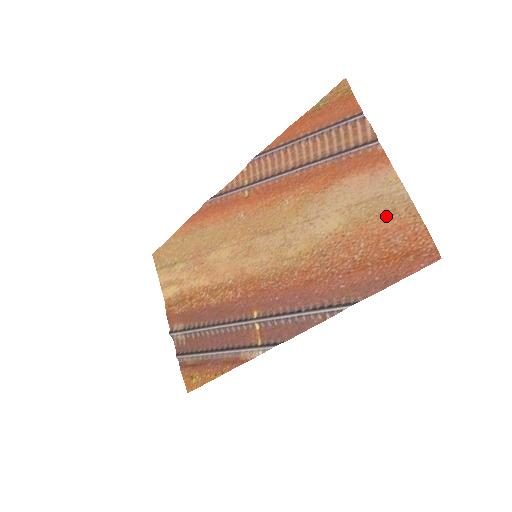
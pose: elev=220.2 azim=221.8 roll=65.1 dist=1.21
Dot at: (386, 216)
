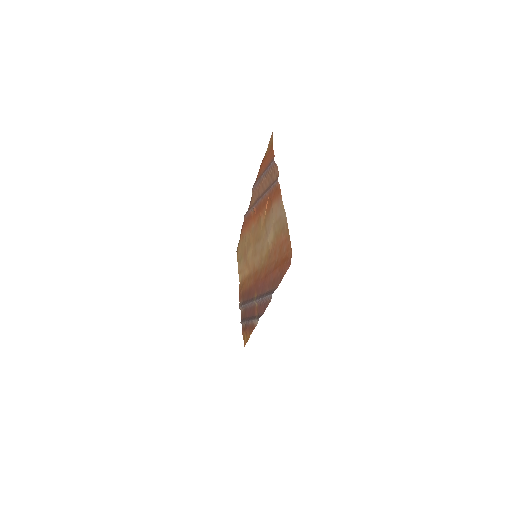
Dot at: (282, 232)
